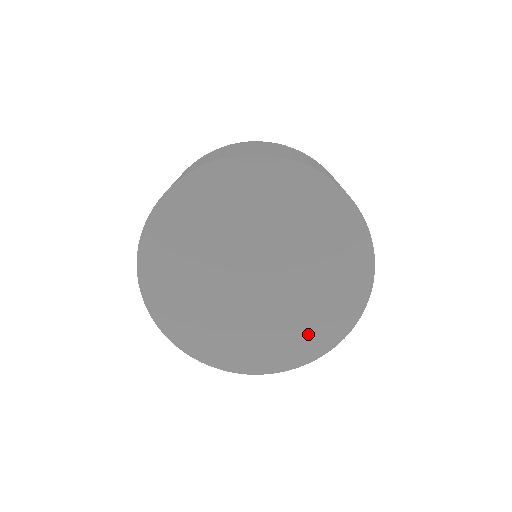
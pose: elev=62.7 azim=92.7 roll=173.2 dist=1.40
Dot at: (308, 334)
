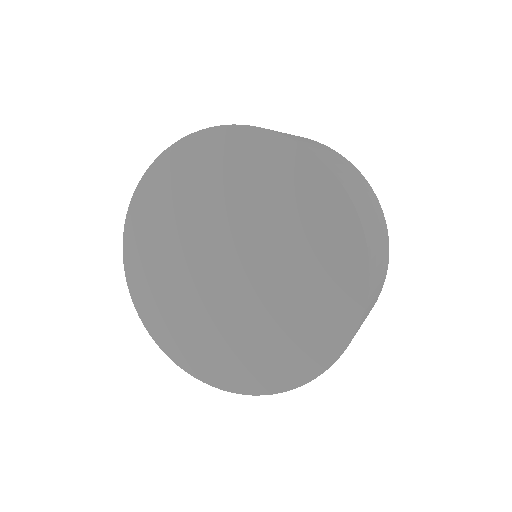
Dot at: (213, 355)
